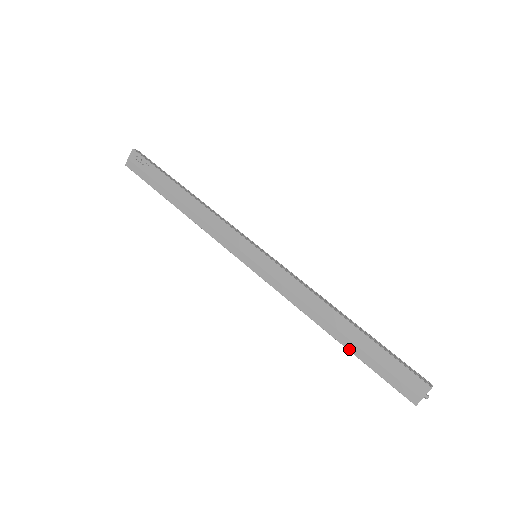
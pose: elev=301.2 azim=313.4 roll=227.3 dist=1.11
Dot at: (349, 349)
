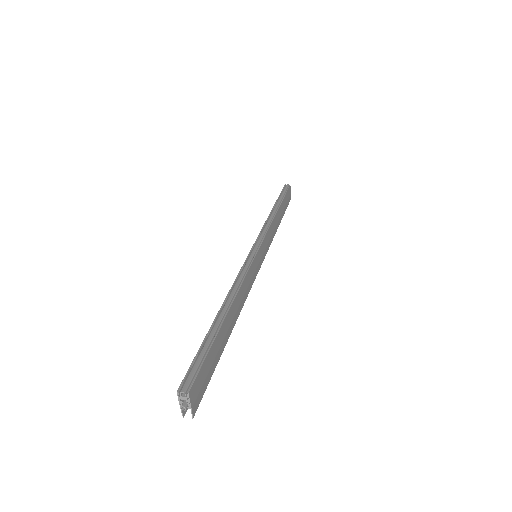
Dot at: occluded
